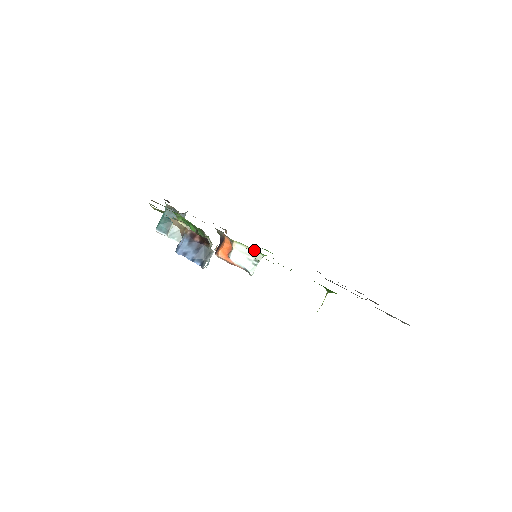
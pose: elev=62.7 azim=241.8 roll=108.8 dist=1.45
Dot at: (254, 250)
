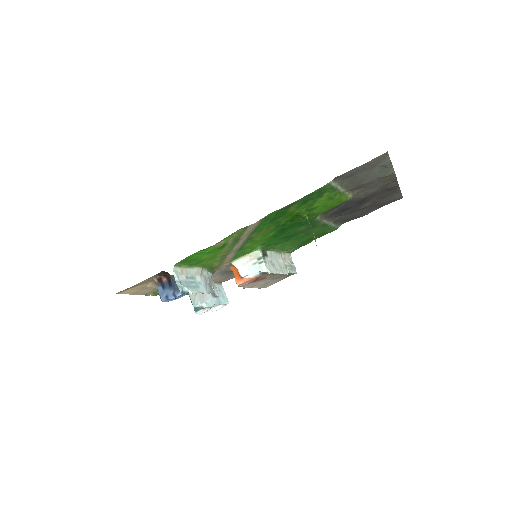
Dot at: (249, 253)
